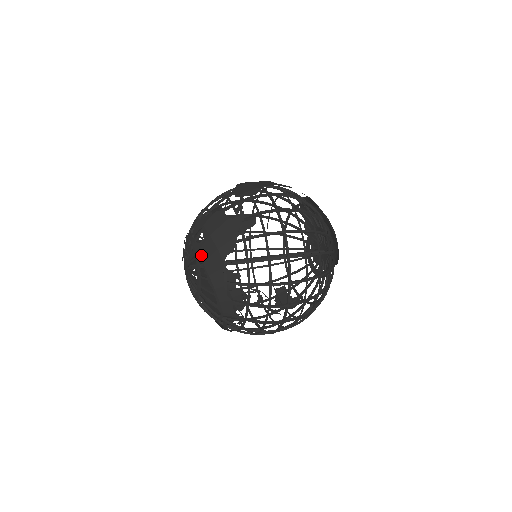
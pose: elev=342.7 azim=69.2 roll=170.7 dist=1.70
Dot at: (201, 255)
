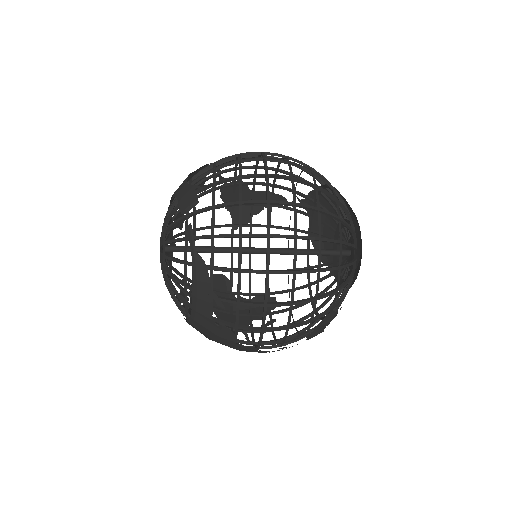
Dot at: (172, 199)
